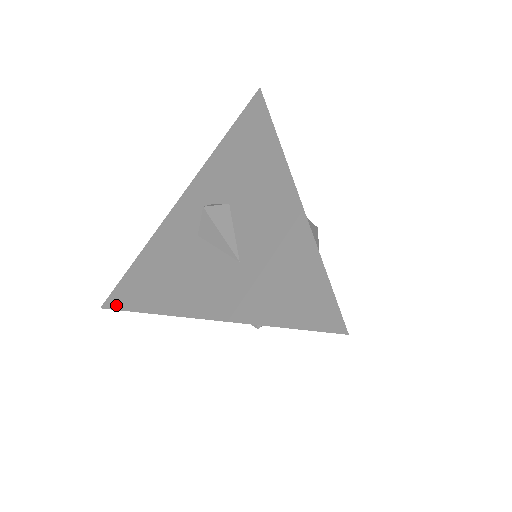
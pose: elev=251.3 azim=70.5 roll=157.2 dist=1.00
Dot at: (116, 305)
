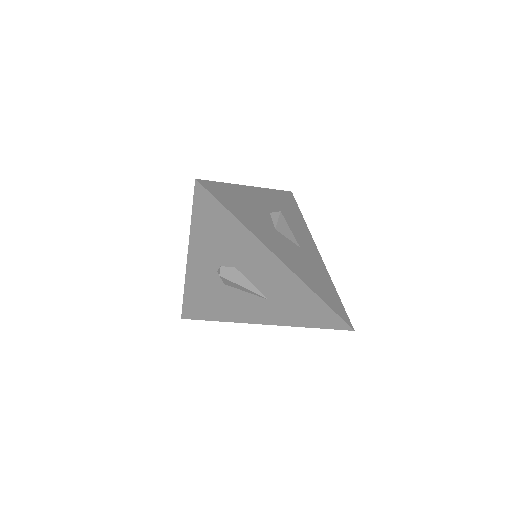
Dot at: (193, 318)
